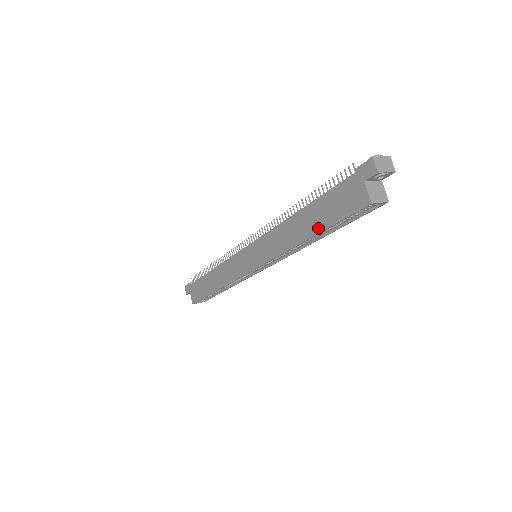
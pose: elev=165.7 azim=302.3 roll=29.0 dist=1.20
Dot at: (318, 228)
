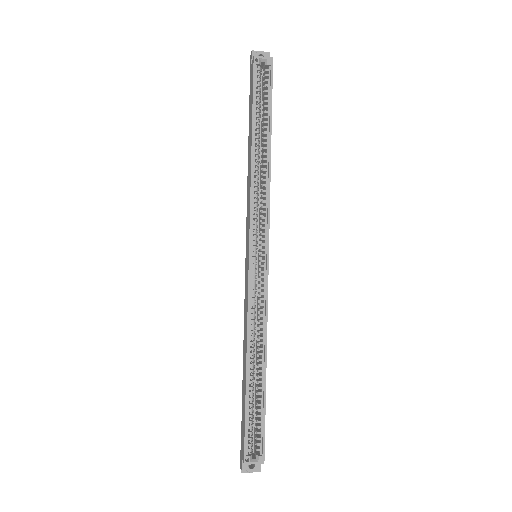
Dot at: (251, 124)
